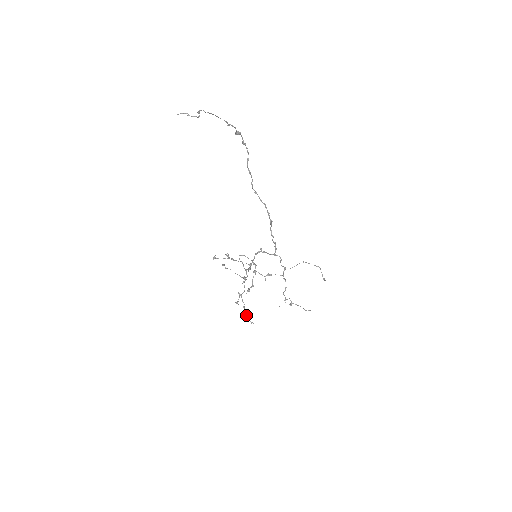
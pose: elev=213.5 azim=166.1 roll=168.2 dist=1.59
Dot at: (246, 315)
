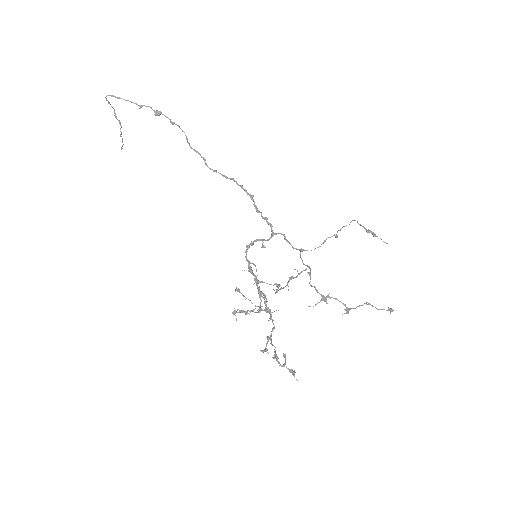
Dot at: (276, 359)
